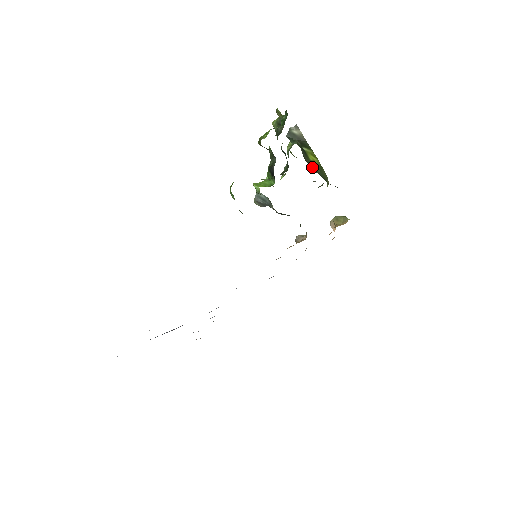
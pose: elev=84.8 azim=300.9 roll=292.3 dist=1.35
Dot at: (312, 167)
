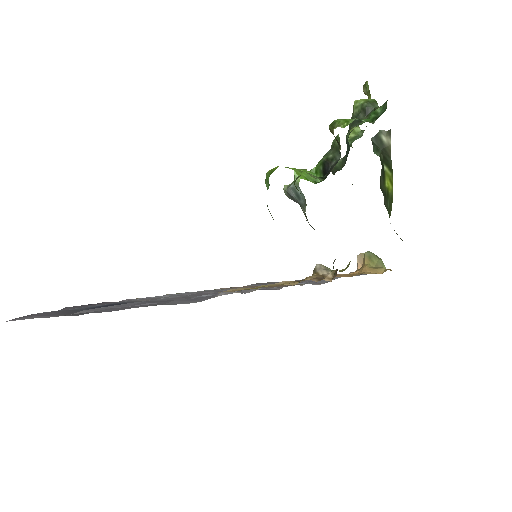
Dot at: (384, 198)
